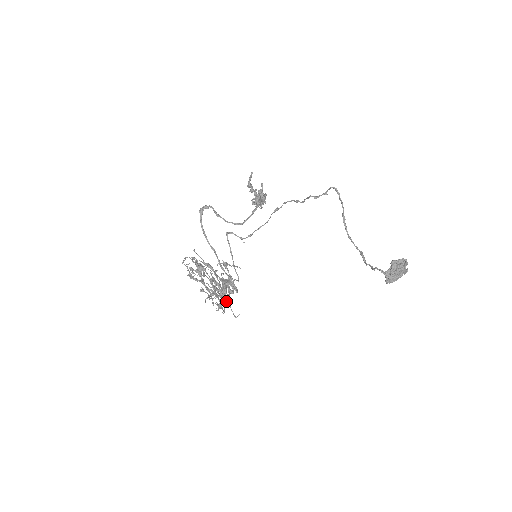
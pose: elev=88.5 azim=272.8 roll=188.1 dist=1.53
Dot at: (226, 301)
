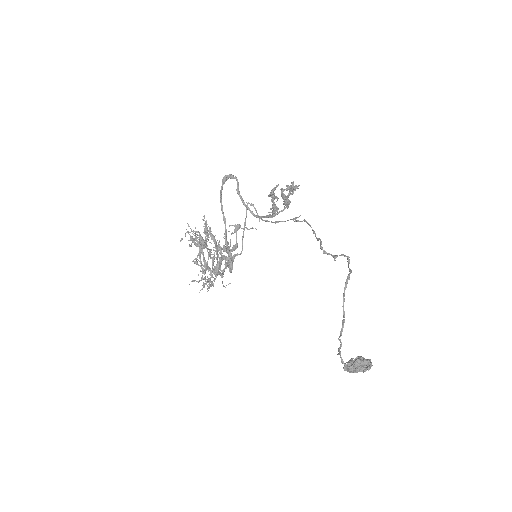
Dot at: (214, 281)
